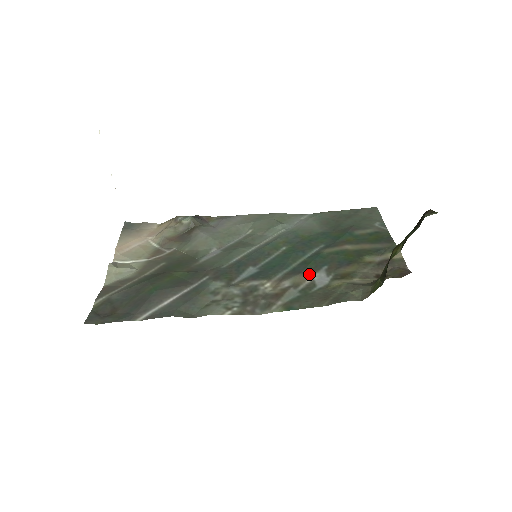
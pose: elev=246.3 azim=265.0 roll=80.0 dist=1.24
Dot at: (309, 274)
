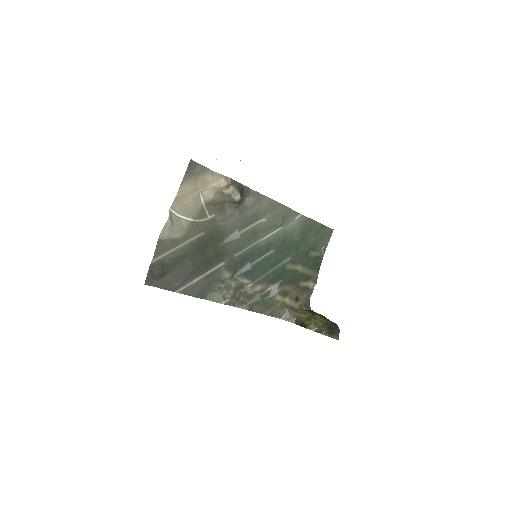
Dot at: (272, 284)
